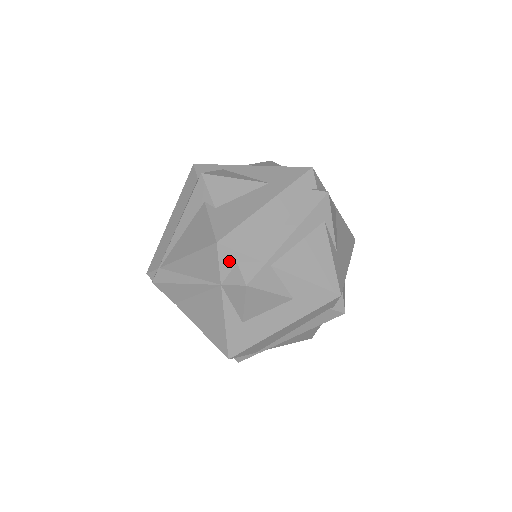
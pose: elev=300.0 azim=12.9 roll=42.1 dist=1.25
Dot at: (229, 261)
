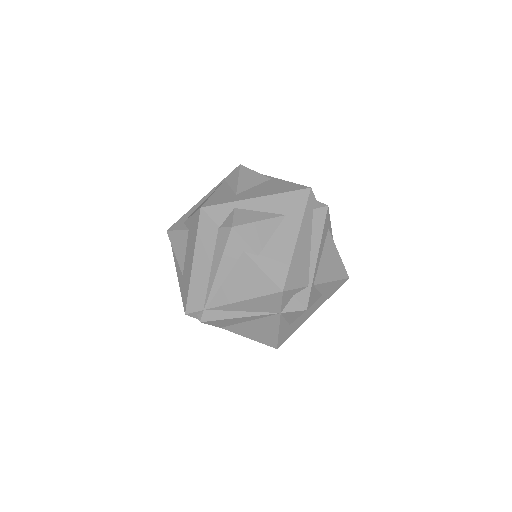
Dot at: (288, 297)
